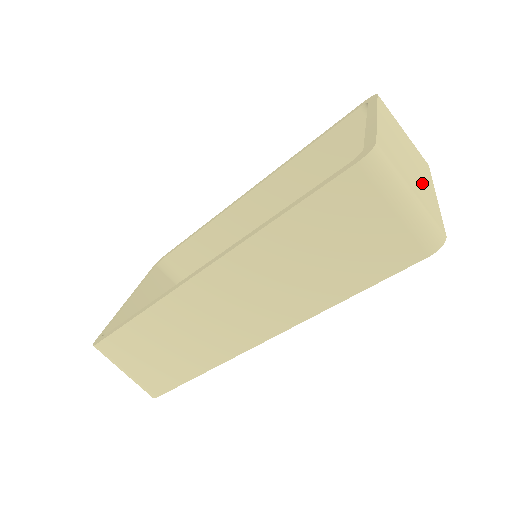
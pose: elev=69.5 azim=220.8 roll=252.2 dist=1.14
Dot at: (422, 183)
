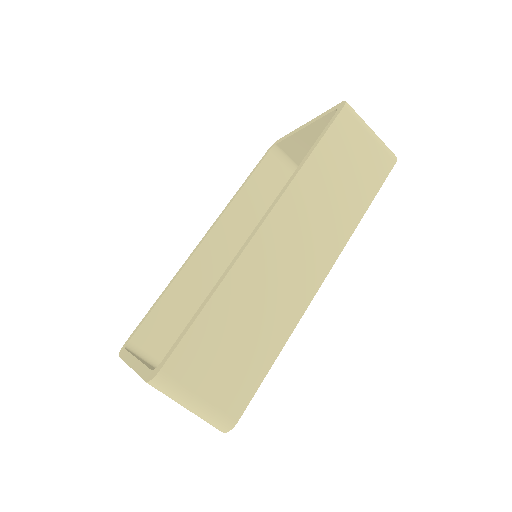
Dot at: occluded
